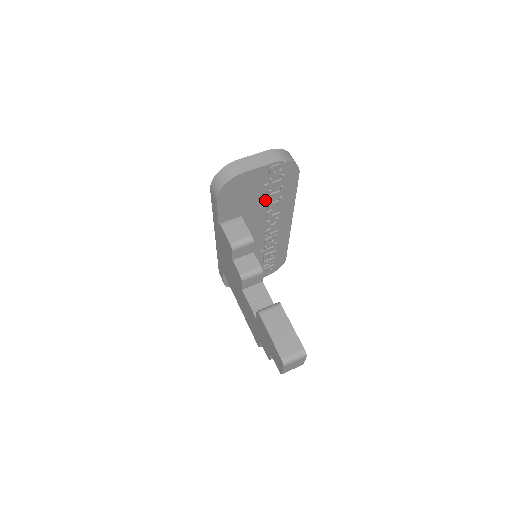
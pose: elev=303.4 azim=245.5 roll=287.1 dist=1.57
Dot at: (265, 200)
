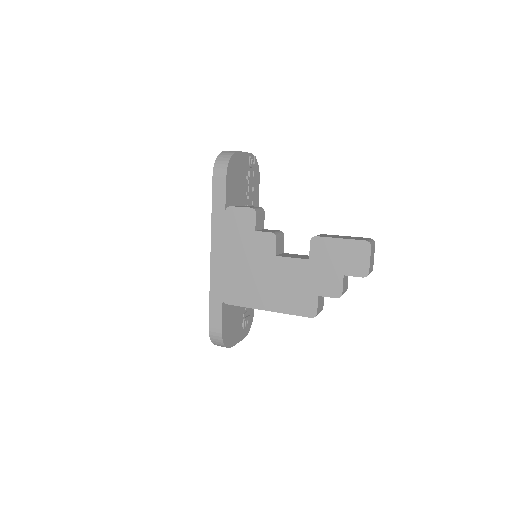
Dot at: (246, 199)
